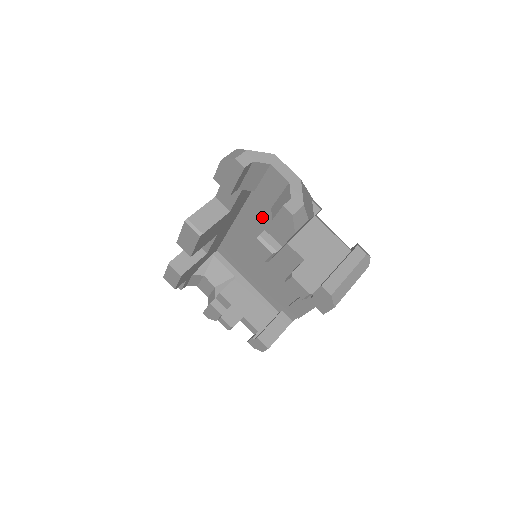
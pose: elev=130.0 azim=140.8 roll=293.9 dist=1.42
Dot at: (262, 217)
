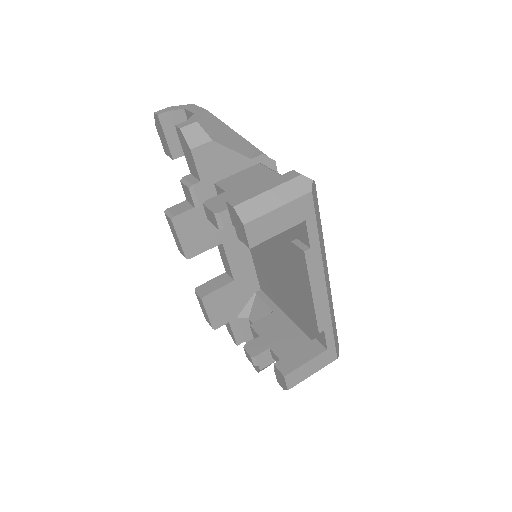
Dot at: occluded
